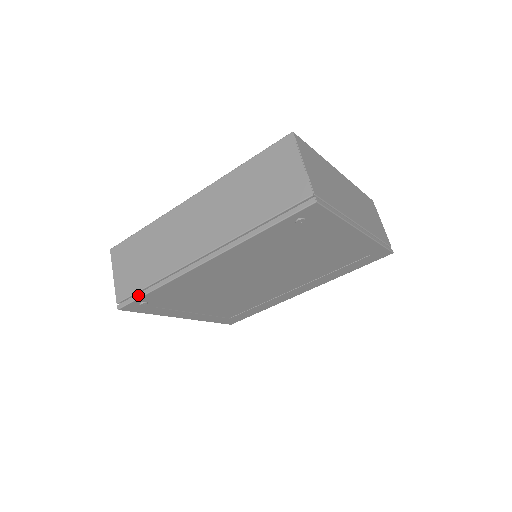
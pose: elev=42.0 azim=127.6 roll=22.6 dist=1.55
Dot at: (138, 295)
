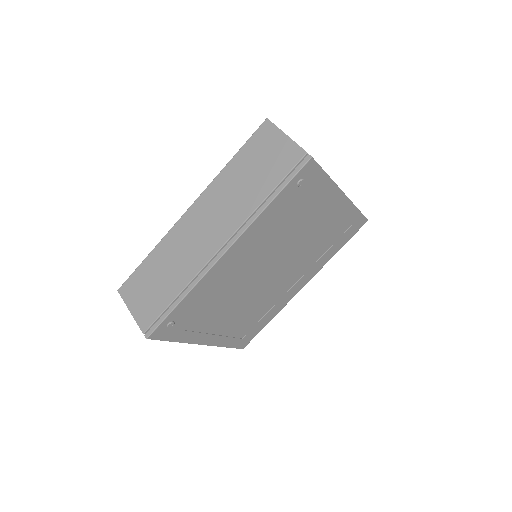
Dot at: (165, 314)
